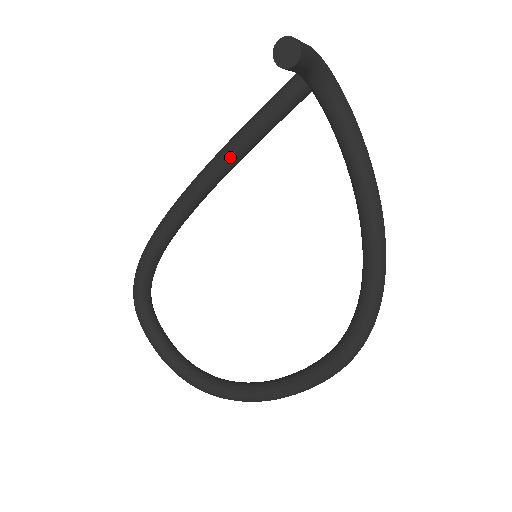
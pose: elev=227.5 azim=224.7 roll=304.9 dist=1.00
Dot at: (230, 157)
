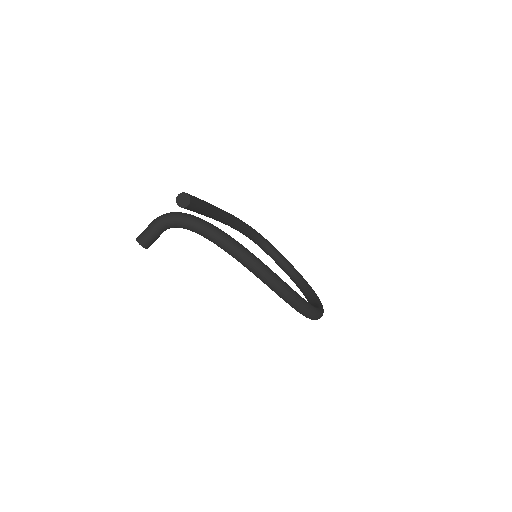
Dot at: (209, 217)
